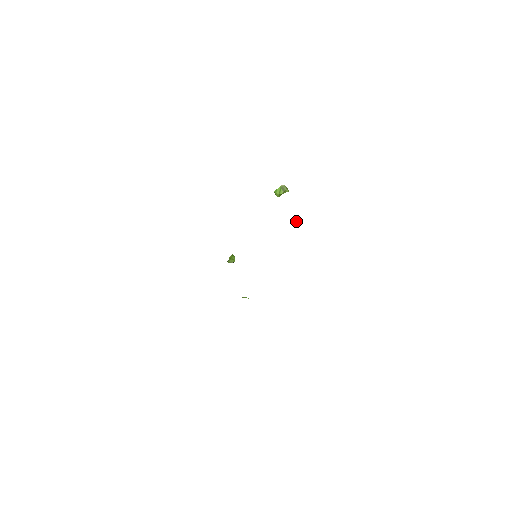
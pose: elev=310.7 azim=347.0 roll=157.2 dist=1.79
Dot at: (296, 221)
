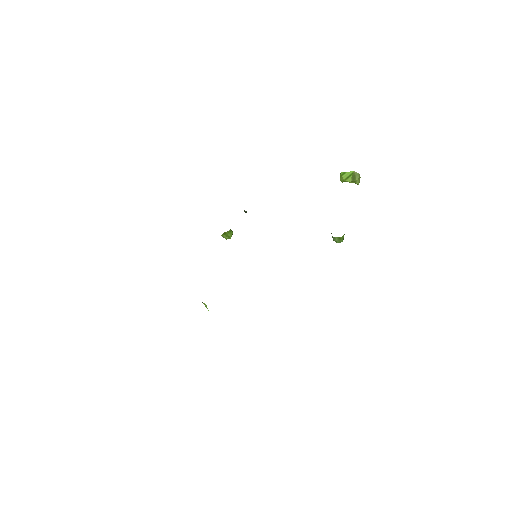
Dot at: (338, 241)
